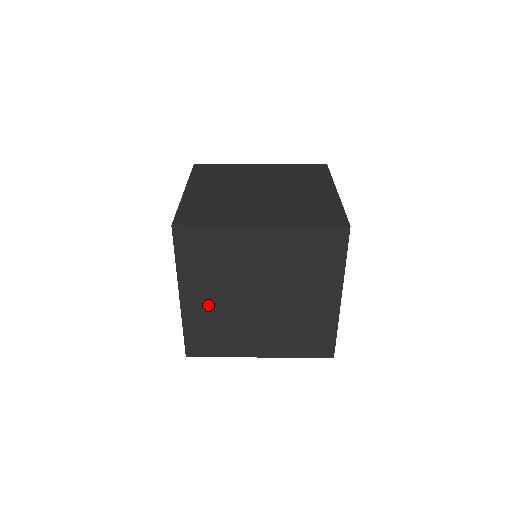
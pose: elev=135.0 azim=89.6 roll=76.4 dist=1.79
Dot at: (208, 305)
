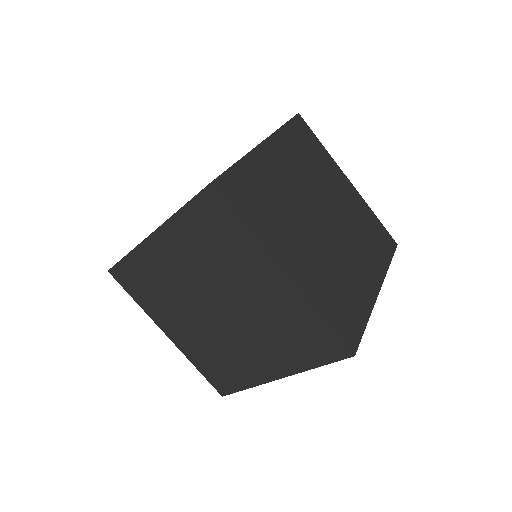
Dot at: (169, 264)
